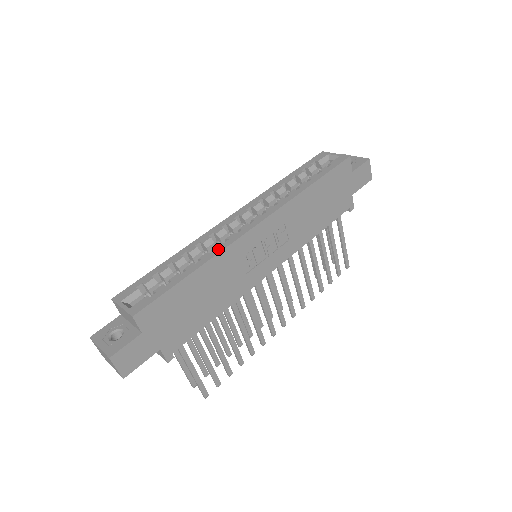
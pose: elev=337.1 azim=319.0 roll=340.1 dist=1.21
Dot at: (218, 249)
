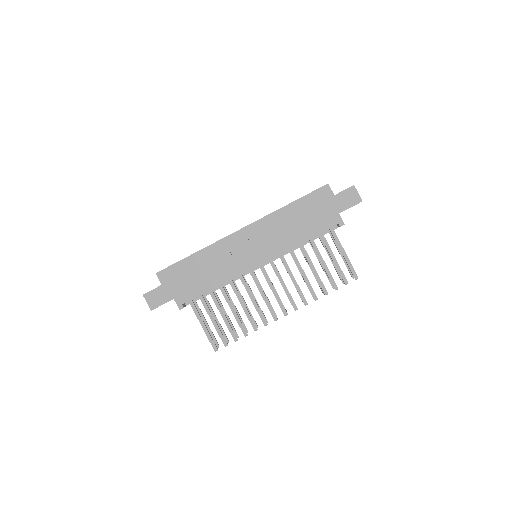
Dot at: (214, 243)
